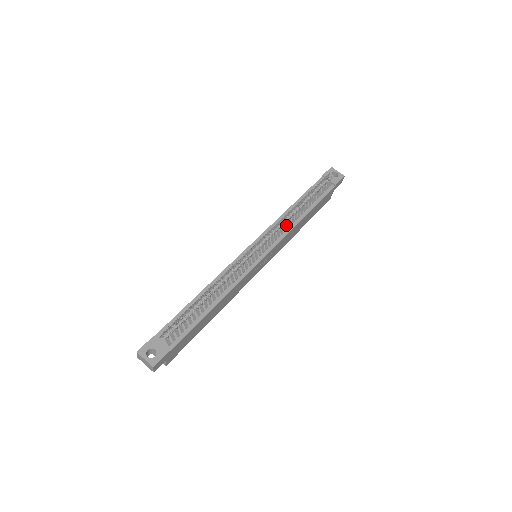
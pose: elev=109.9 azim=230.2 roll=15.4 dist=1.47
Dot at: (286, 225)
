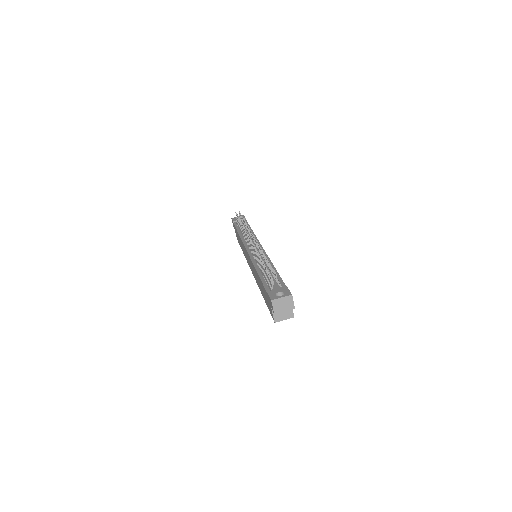
Dot at: occluded
